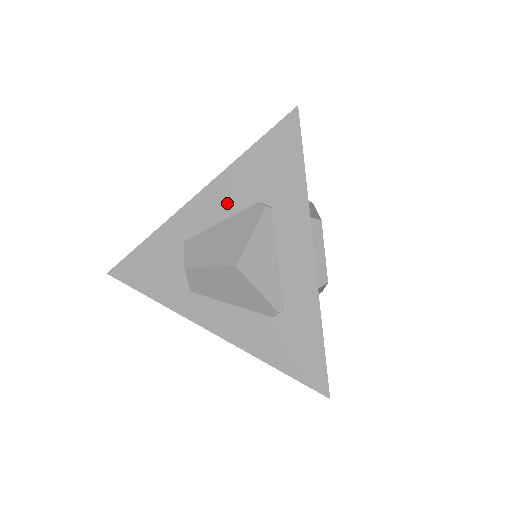
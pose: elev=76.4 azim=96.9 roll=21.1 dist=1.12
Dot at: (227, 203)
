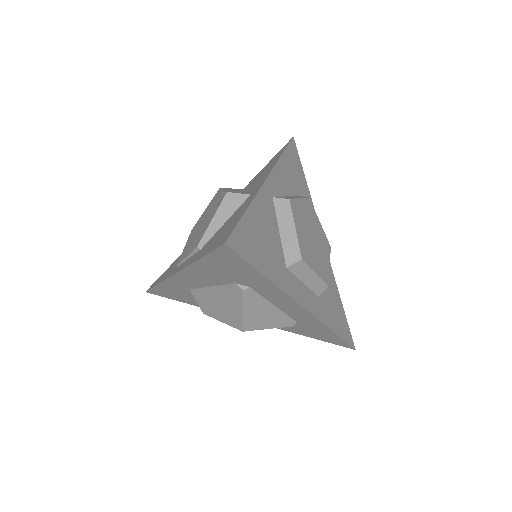
Dot at: (207, 280)
